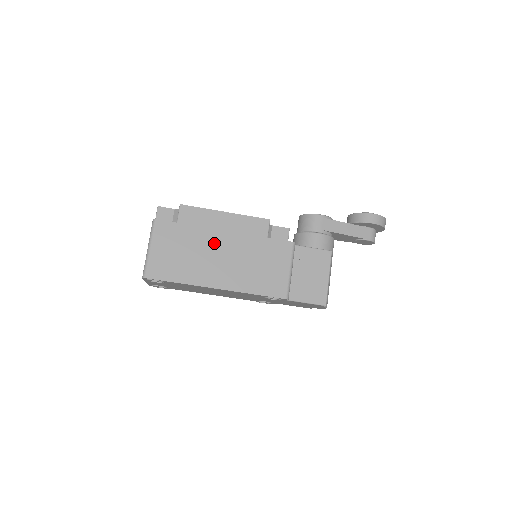
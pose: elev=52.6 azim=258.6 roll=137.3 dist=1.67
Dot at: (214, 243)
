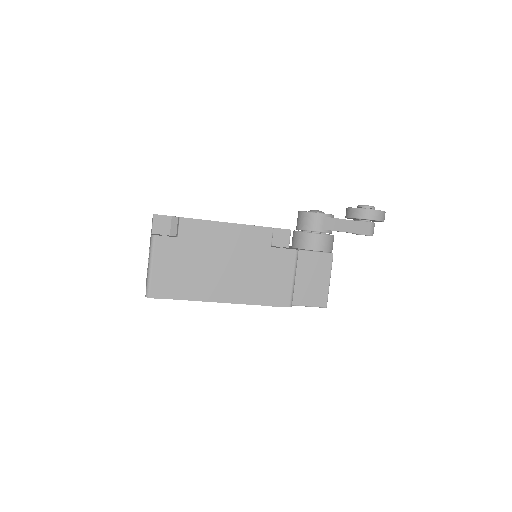
Dot at: (217, 256)
